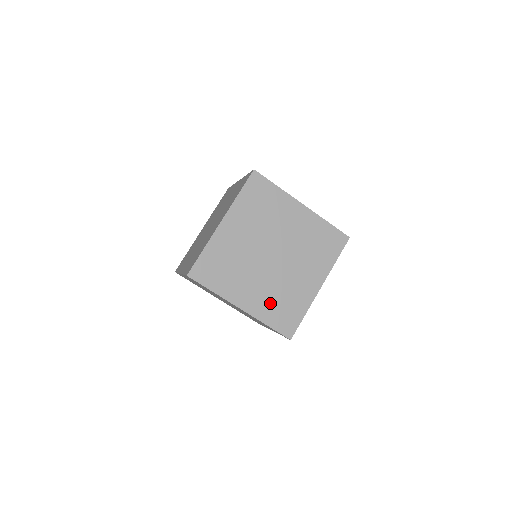
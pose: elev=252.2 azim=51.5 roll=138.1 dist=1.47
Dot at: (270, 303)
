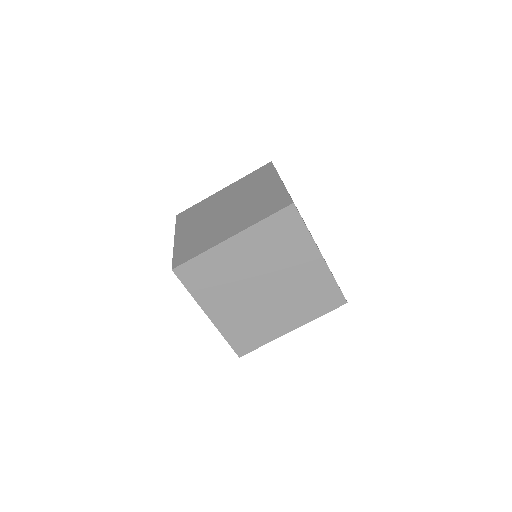
Dot at: (252, 215)
